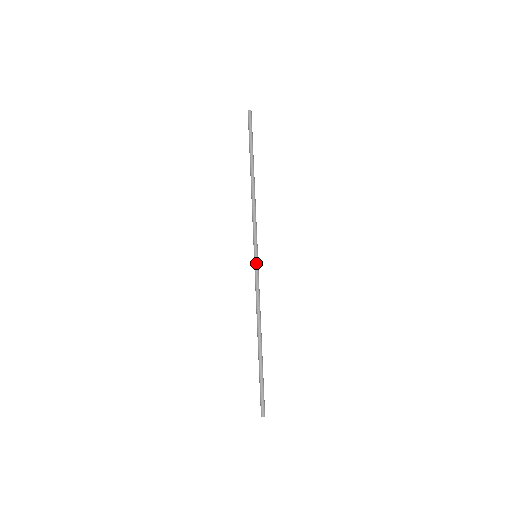
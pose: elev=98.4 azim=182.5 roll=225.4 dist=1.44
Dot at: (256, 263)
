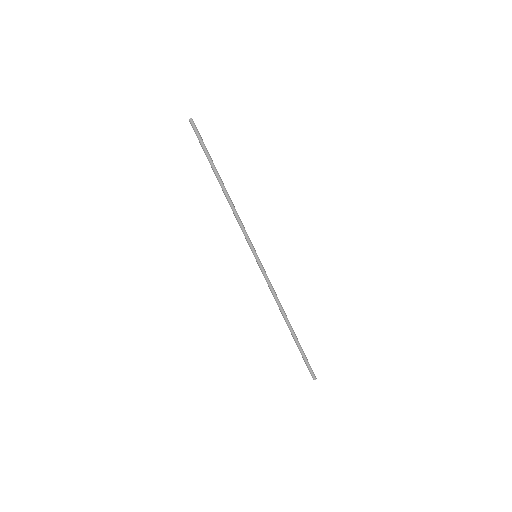
Dot at: (260, 262)
